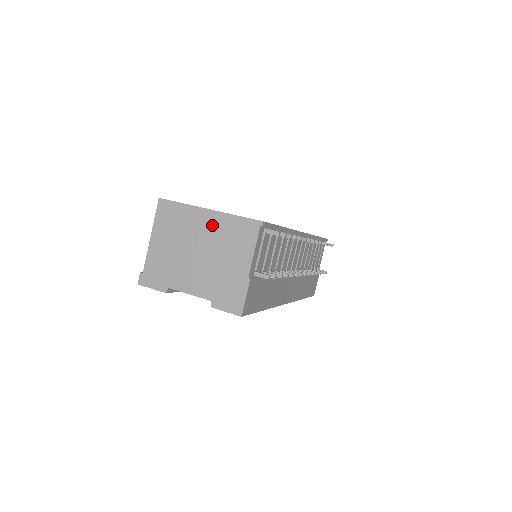
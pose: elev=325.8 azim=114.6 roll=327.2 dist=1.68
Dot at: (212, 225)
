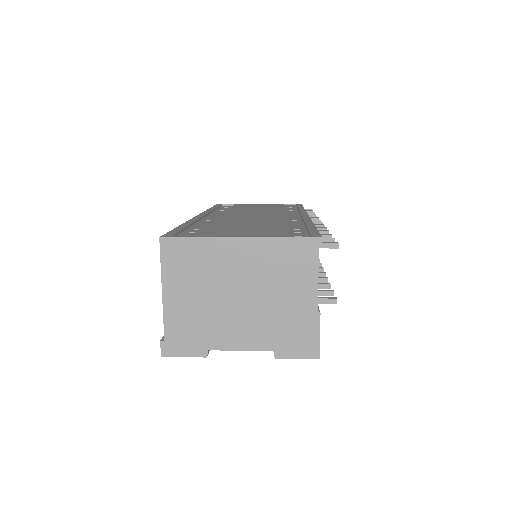
Dot at: (250, 257)
